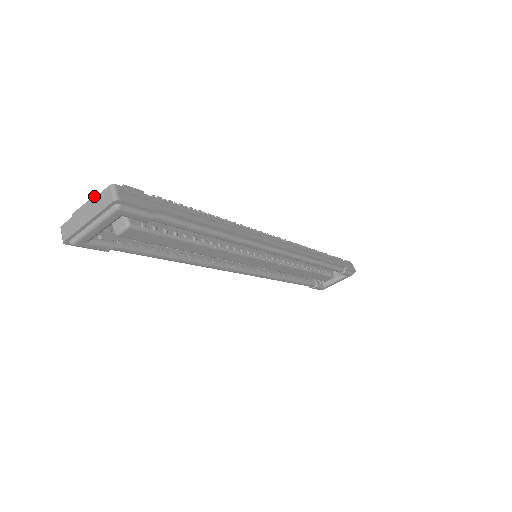
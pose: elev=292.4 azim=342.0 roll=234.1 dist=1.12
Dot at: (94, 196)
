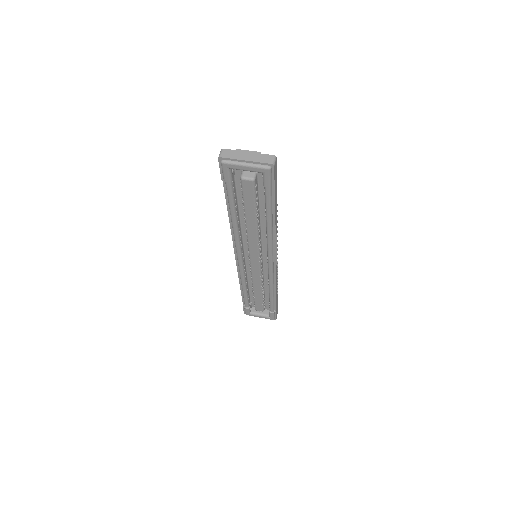
Dot at: (259, 152)
